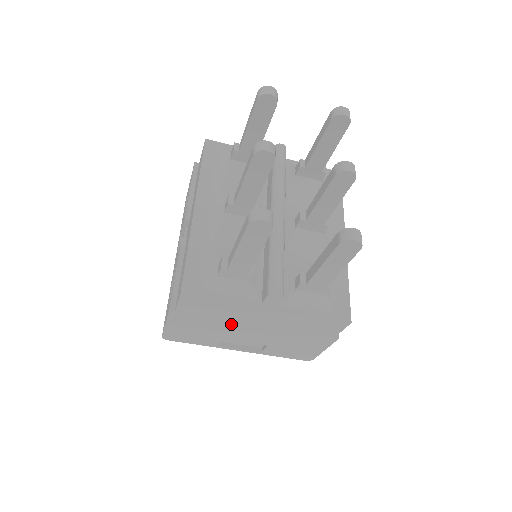
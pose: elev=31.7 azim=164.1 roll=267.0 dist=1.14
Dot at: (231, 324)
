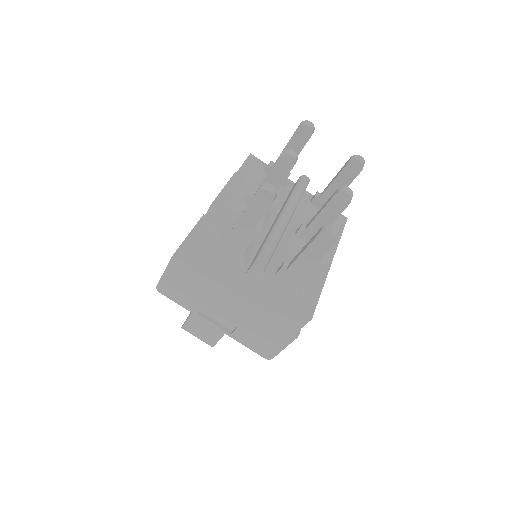
Dot at: (215, 289)
